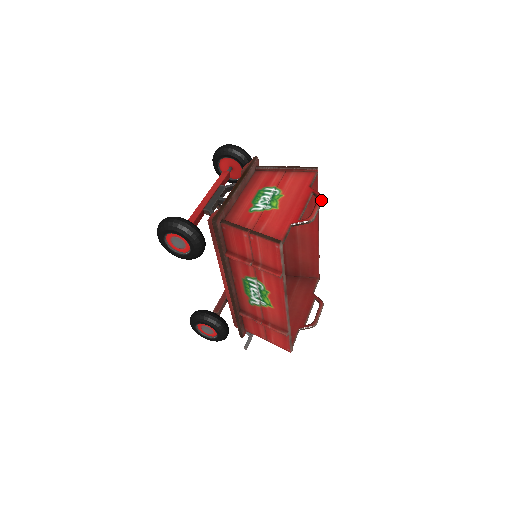
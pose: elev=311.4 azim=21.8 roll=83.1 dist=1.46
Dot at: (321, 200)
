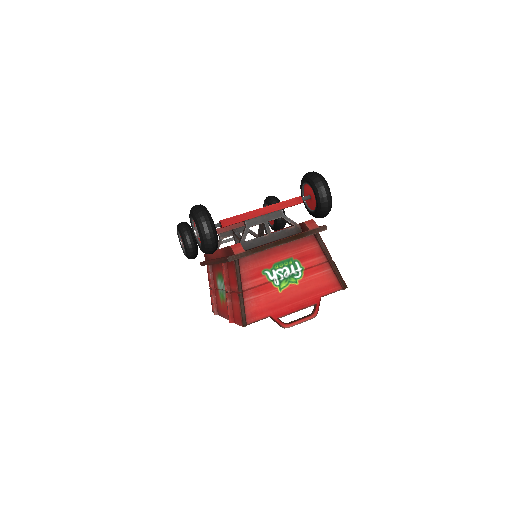
Dot at: occluded
